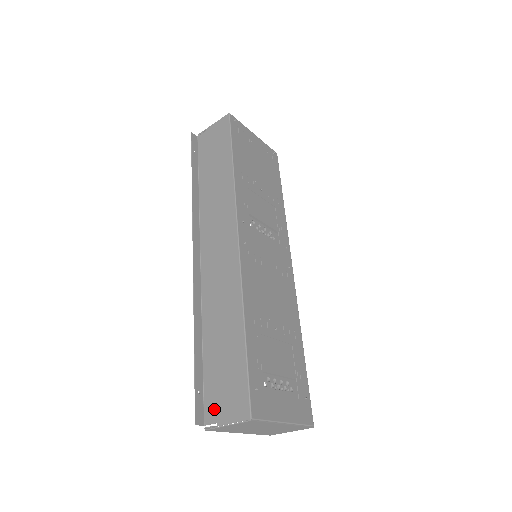
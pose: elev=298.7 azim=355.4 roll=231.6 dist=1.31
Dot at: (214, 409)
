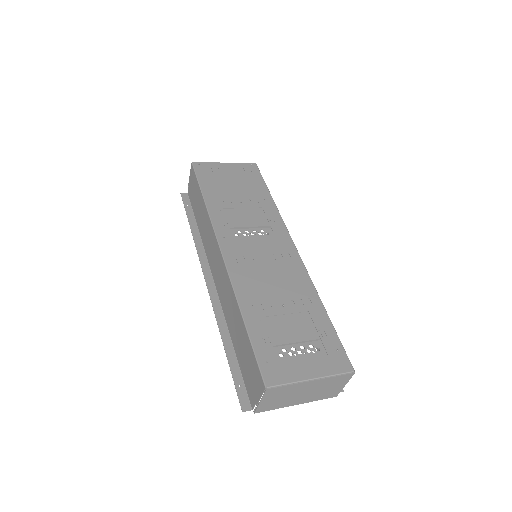
Dot at: (251, 393)
